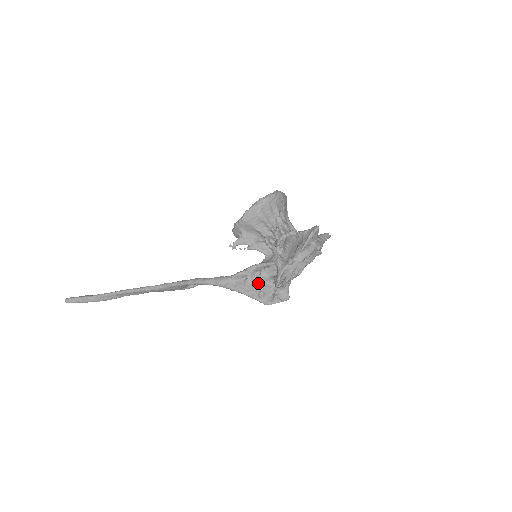
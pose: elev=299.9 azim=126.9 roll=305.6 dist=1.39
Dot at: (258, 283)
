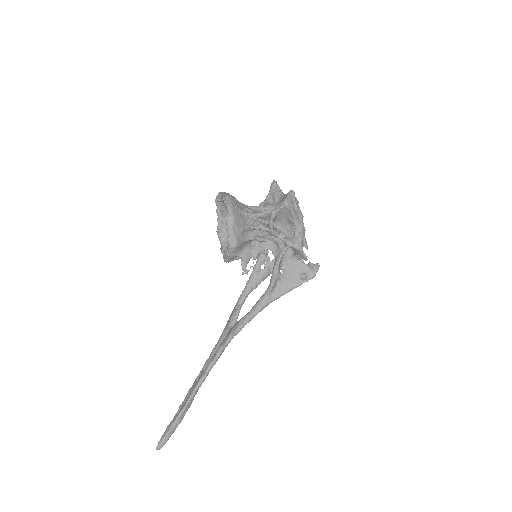
Dot at: (290, 272)
